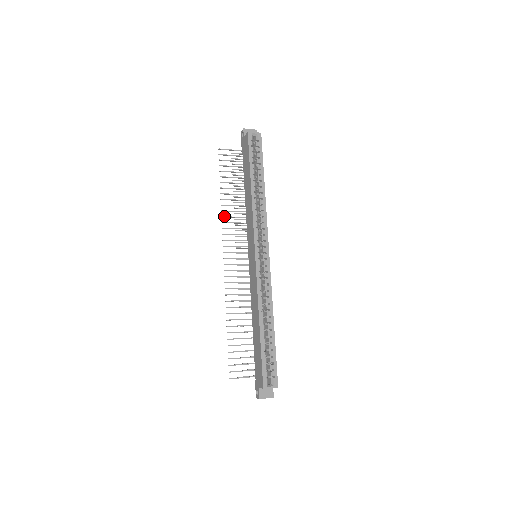
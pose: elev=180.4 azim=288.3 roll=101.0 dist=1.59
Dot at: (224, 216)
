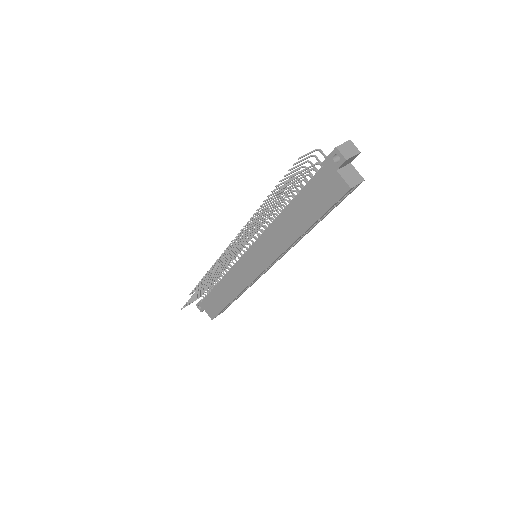
Dot at: occluded
